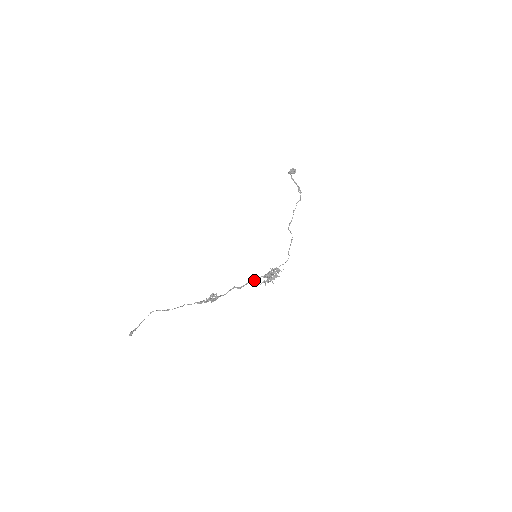
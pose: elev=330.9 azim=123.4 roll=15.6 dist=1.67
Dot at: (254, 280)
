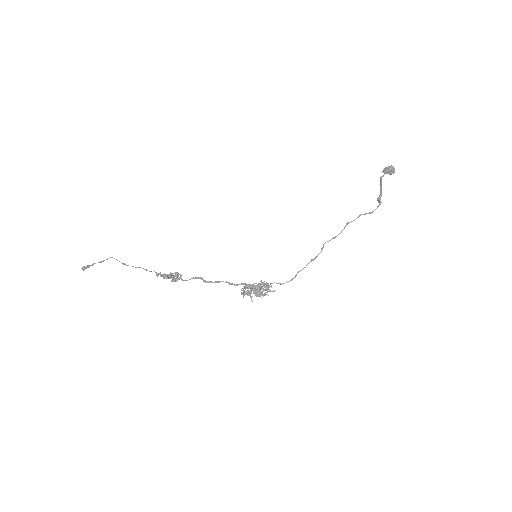
Dot at: (230, 283)
